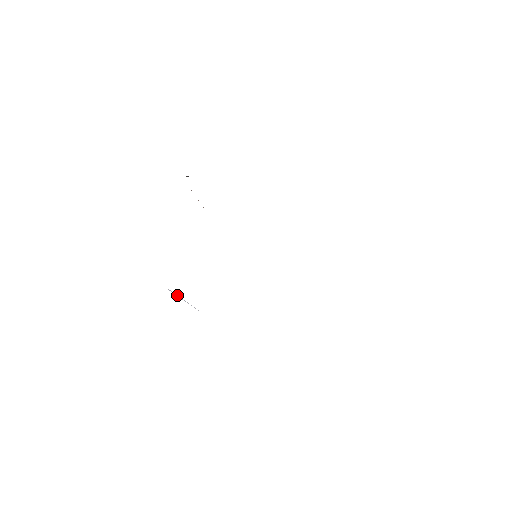
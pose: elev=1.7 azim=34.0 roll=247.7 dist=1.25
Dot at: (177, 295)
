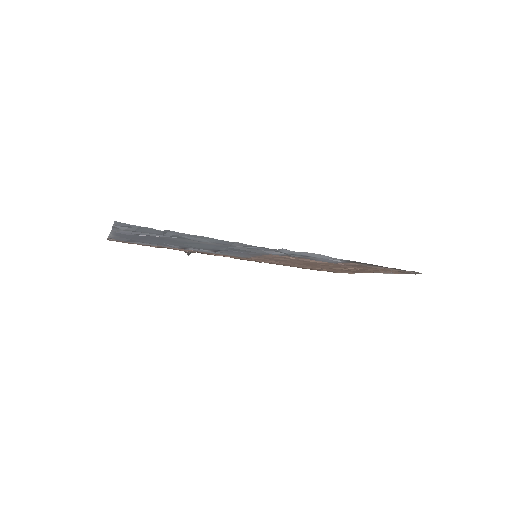
Dot at: (139, 235)
